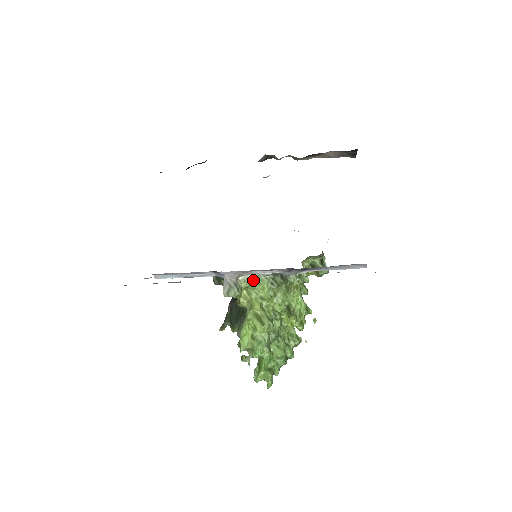
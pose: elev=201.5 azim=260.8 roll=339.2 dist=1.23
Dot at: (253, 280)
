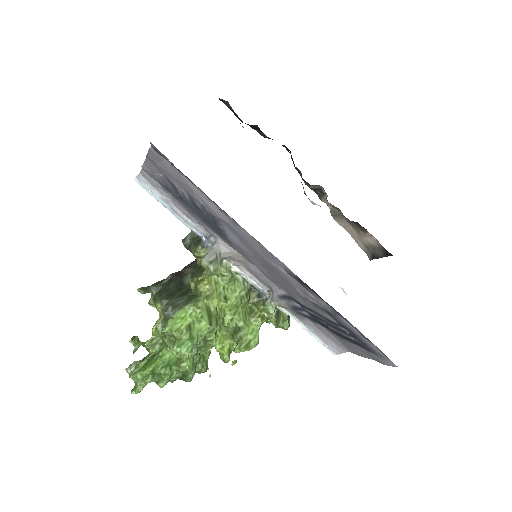
Dot at: (233, 274)
